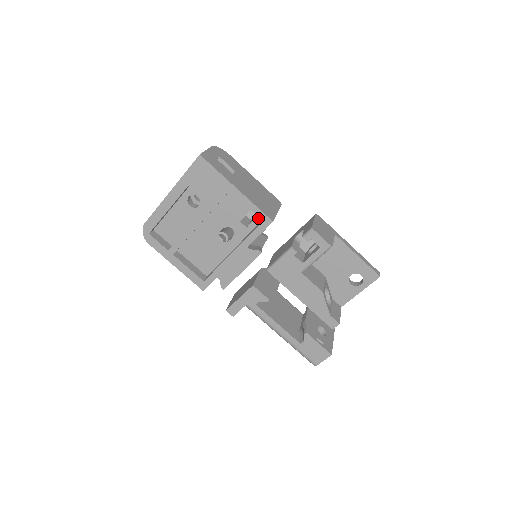
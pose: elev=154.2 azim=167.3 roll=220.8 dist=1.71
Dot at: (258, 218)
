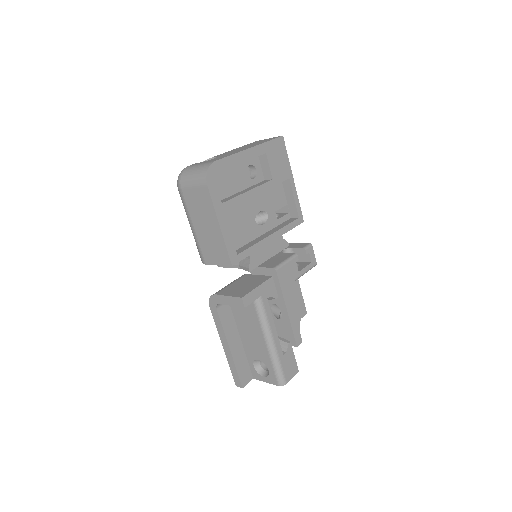
Dot at: (287, 216)
